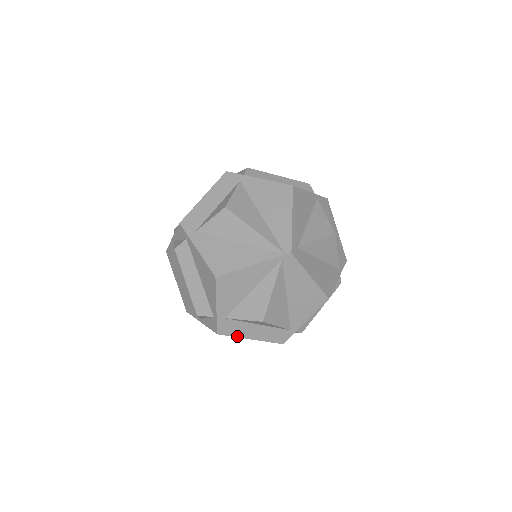
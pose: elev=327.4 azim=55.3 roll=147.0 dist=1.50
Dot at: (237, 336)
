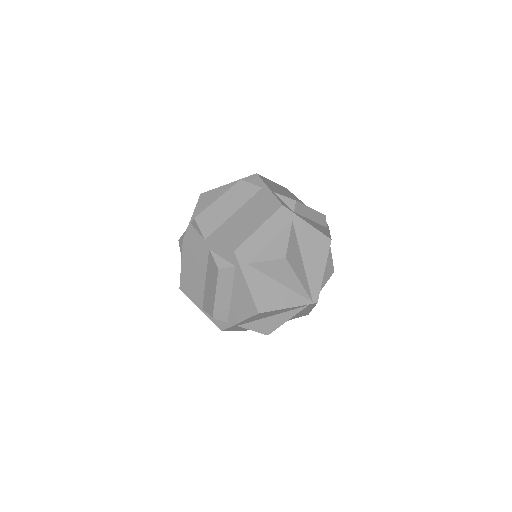
Dot at: (233, 330)
